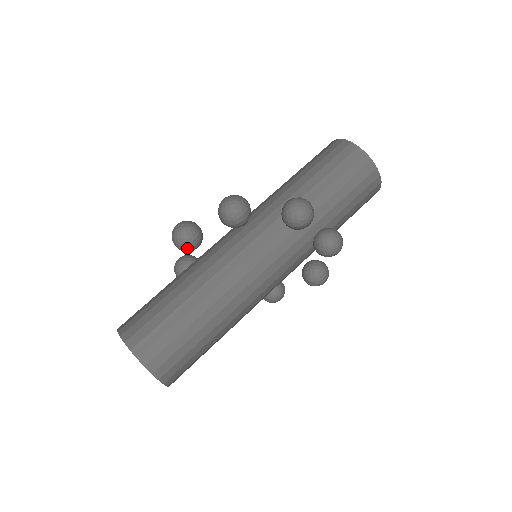
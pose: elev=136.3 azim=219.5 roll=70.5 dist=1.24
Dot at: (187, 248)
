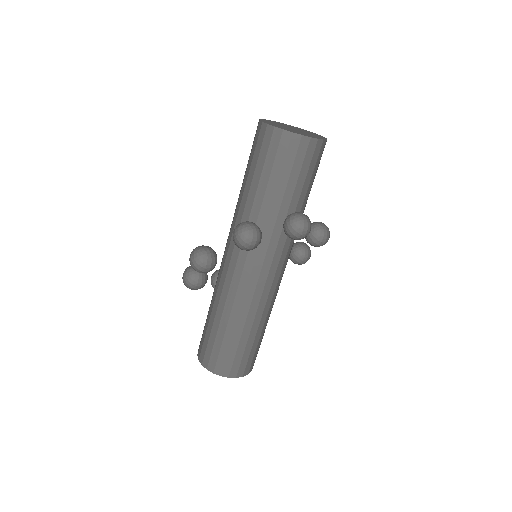
Dot at: occluded
